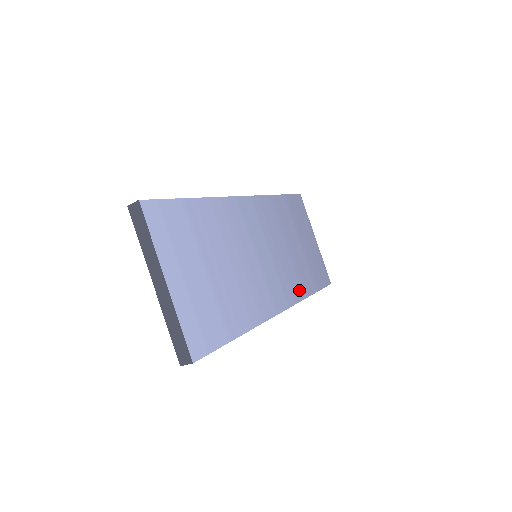
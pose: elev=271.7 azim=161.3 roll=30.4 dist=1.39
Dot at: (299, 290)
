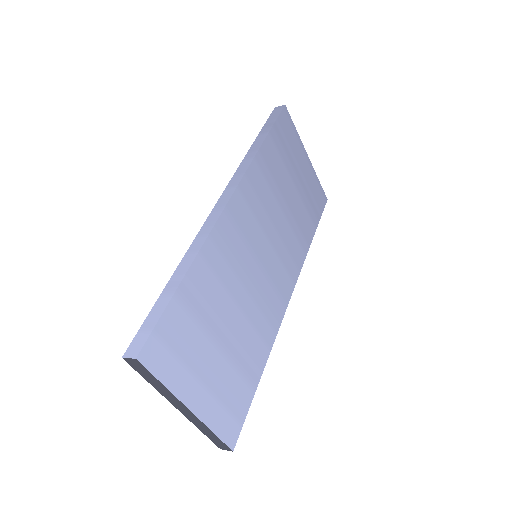
Dot at: (301, 250)
